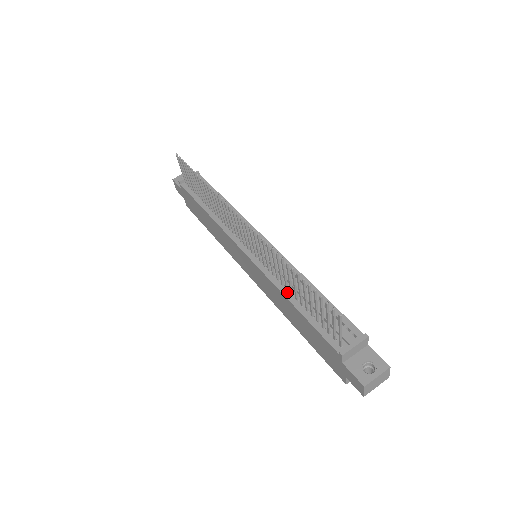
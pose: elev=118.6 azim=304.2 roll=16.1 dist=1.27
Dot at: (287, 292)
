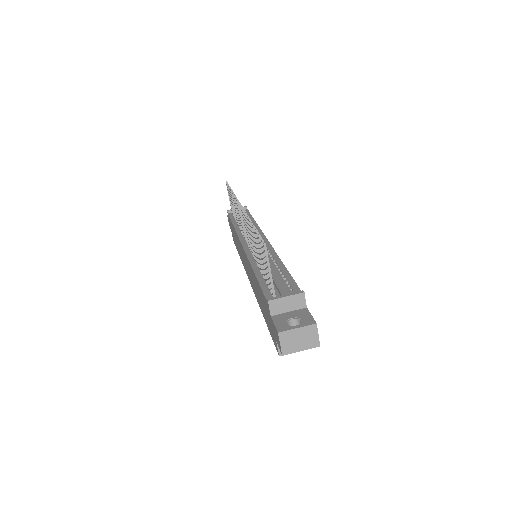
Dot at: (256, 266)
